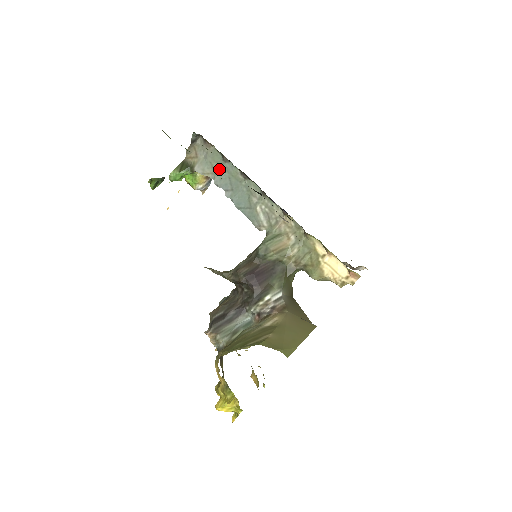
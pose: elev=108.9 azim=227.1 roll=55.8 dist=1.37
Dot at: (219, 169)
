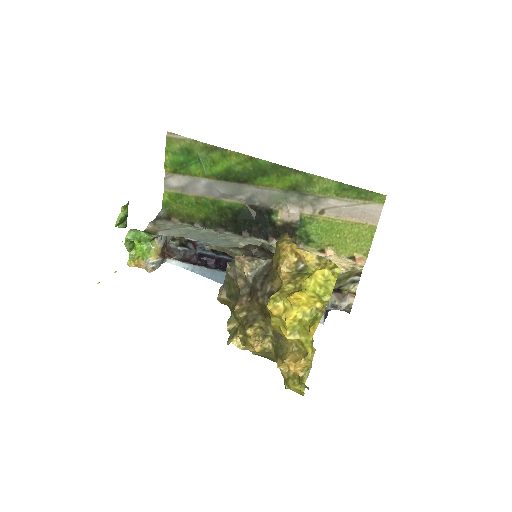
Dot at: (188, 232)
